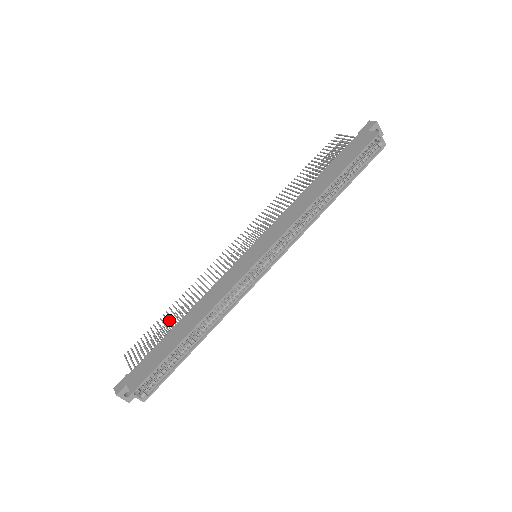
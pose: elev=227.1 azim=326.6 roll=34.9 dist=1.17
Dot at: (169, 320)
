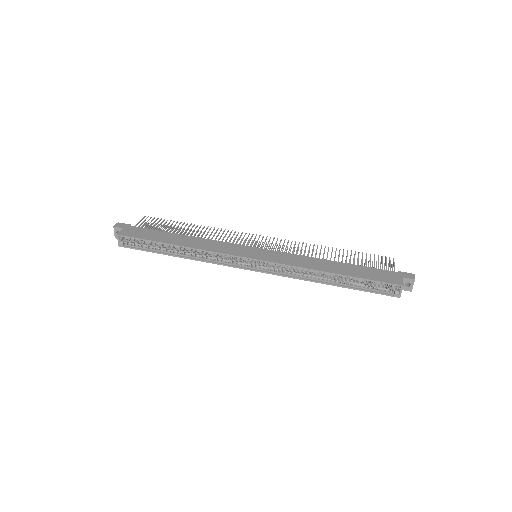
Dot at: (184, 229)
